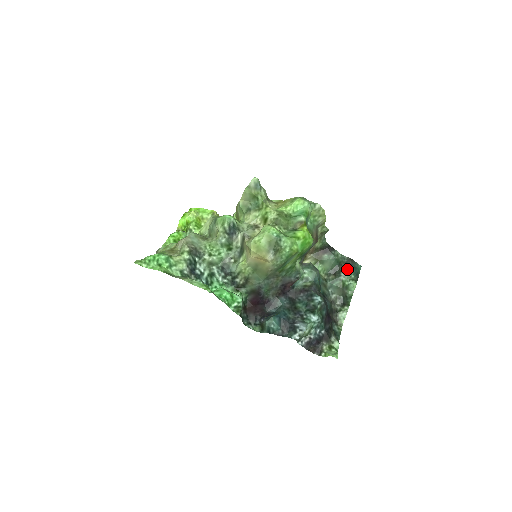
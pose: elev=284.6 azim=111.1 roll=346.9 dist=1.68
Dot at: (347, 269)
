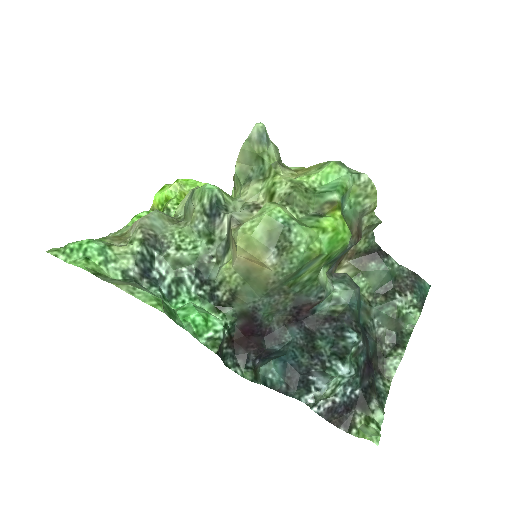
Dot at: (406, 288)
